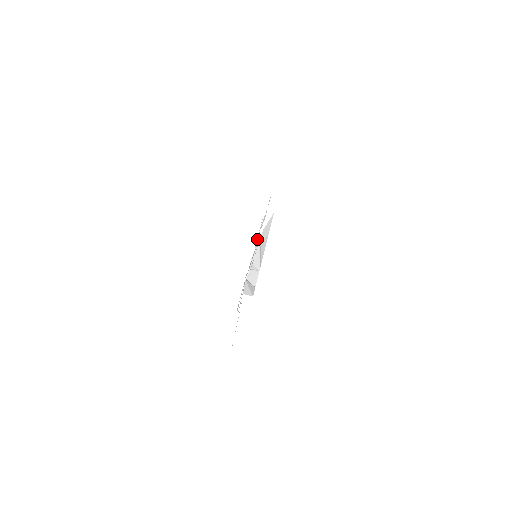
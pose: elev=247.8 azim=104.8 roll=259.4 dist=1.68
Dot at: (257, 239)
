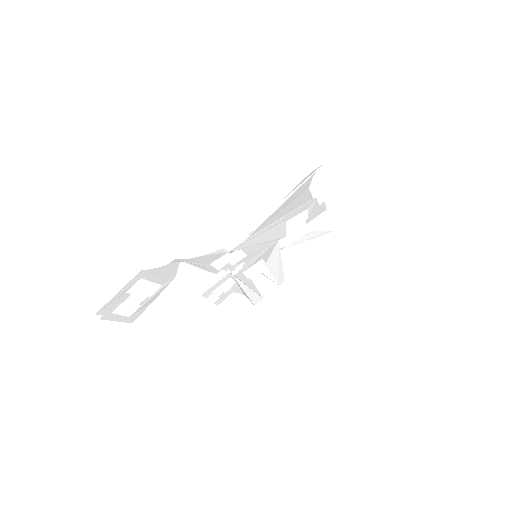
Dot at: (289, 247)
